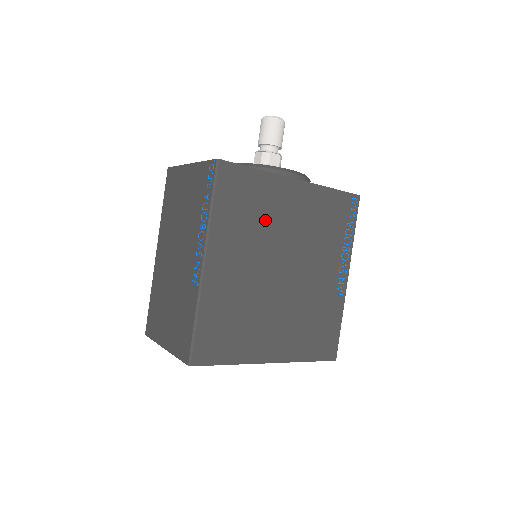
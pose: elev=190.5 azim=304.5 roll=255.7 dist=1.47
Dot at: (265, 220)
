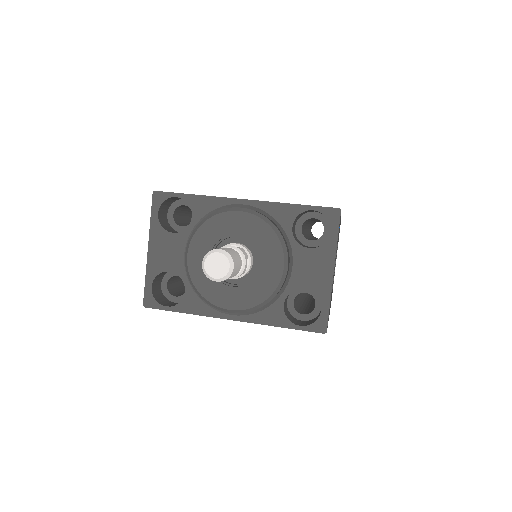
Dot at: occluded
